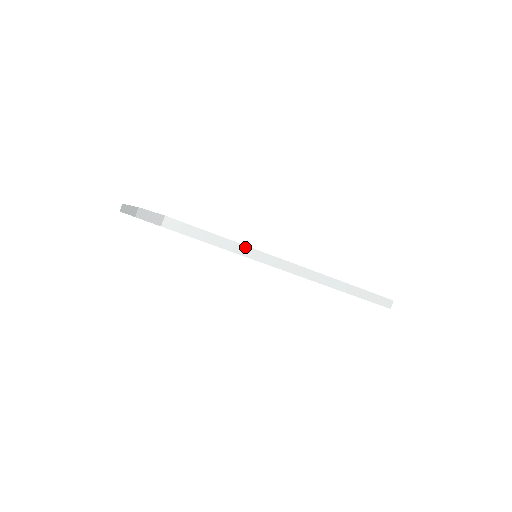
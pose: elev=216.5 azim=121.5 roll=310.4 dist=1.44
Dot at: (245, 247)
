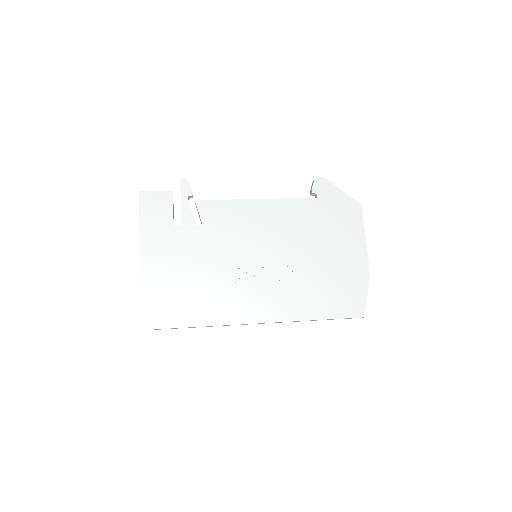
Dot at: occluded
